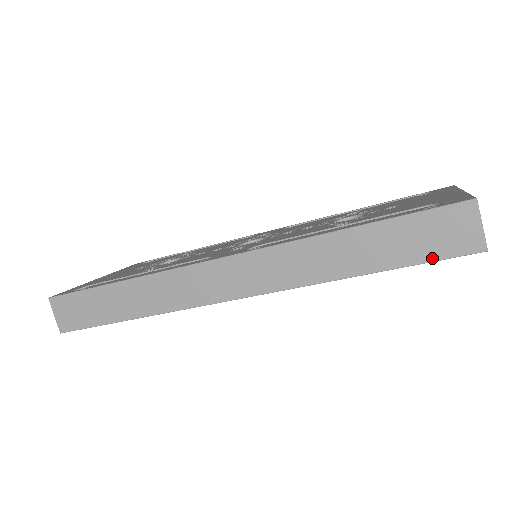
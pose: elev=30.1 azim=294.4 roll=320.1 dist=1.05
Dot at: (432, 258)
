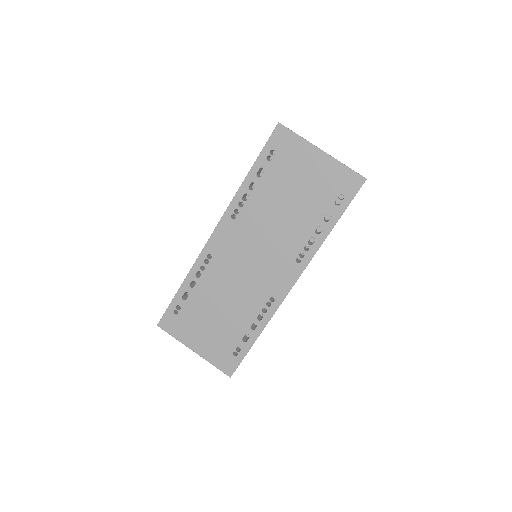
Dot at: (266, 144)
